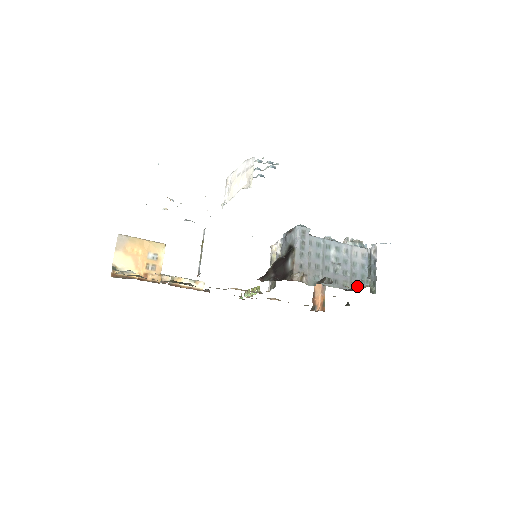
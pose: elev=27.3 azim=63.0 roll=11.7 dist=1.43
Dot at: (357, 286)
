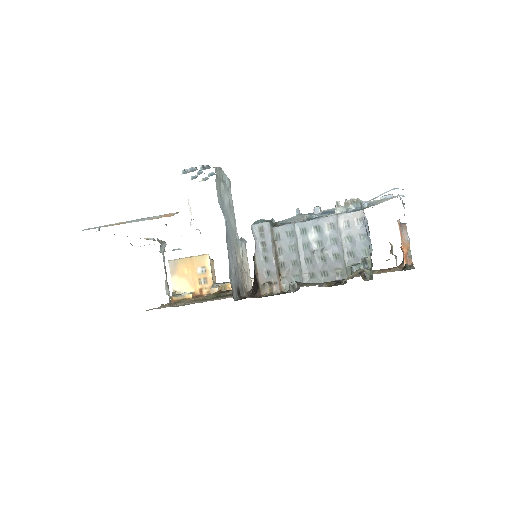
Dot at: (353, 272)
